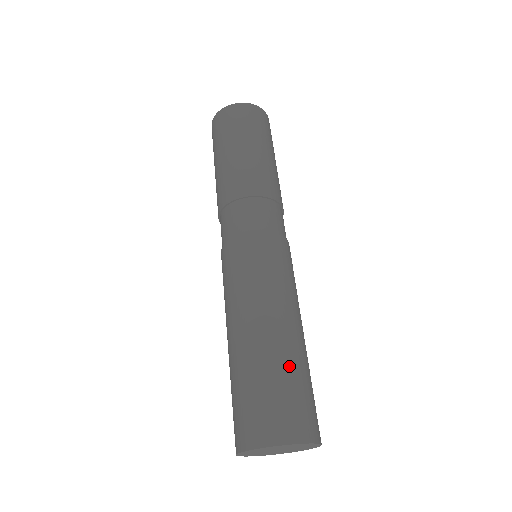
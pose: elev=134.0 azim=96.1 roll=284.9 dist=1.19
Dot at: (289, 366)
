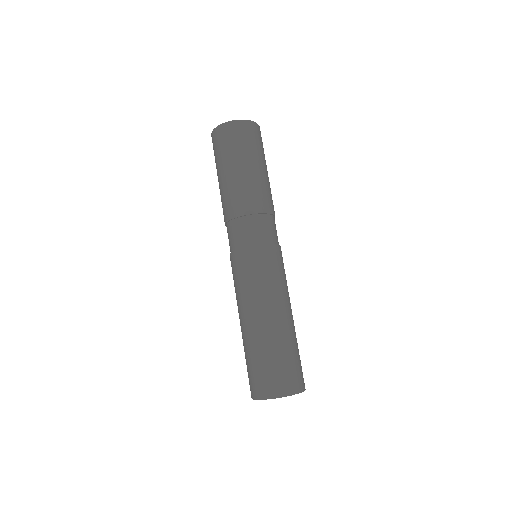
Dot at: (283, 346)
